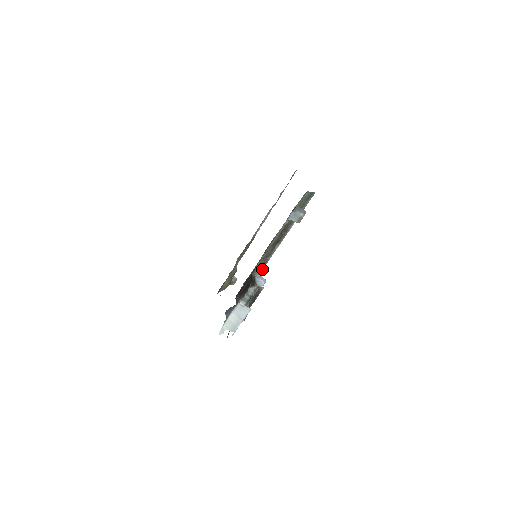
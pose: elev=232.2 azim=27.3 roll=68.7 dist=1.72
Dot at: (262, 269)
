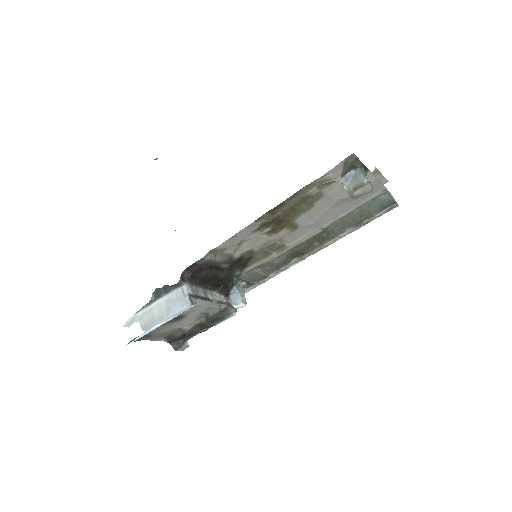
Dot at: (252, 288)
